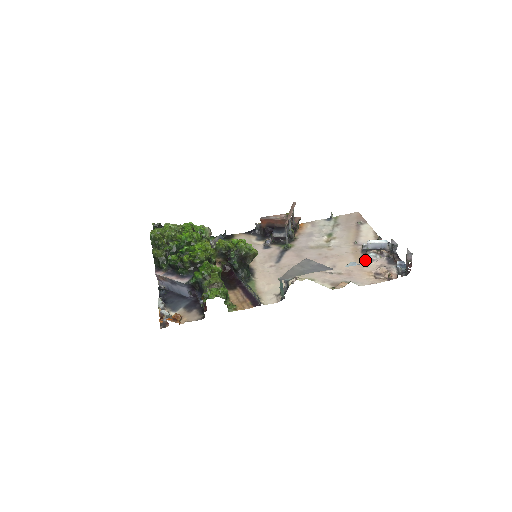
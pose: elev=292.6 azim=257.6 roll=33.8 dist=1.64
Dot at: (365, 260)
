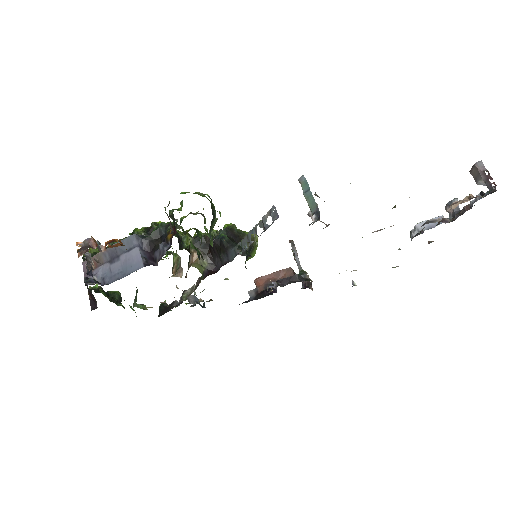
Dot at: (423, 224)
